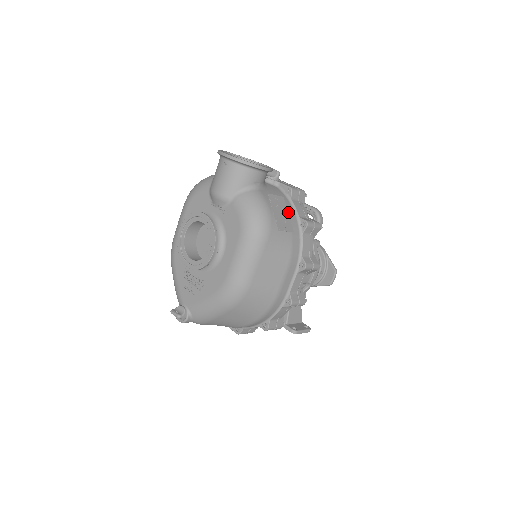
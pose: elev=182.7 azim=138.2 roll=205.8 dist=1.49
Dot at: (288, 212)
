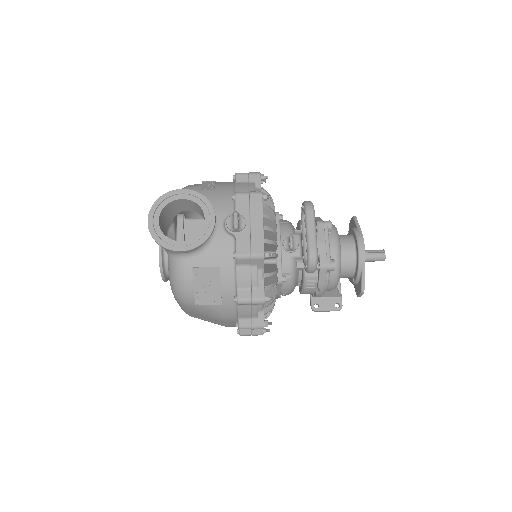
Dot at: (222, 283)
